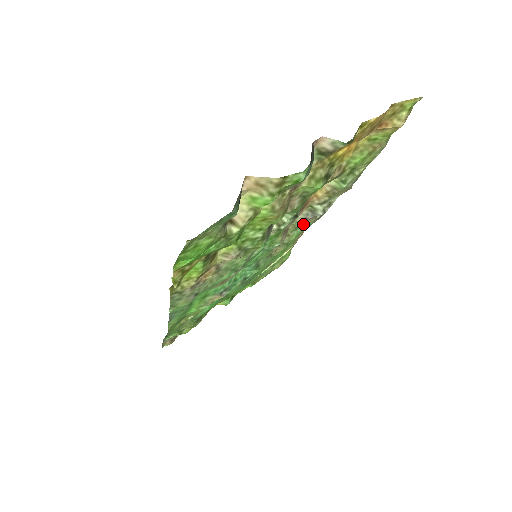
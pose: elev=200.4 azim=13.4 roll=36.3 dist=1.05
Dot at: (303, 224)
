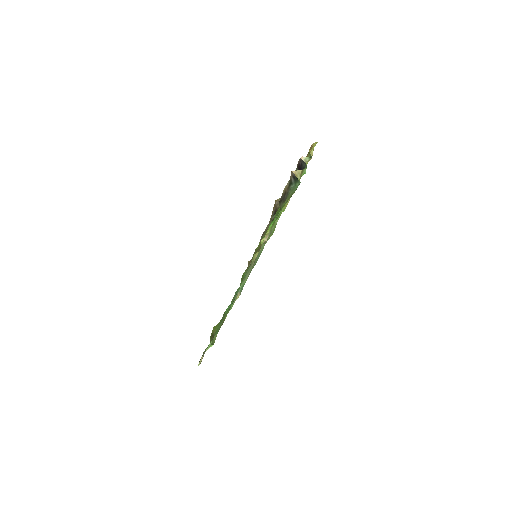
Dot at: occluded
